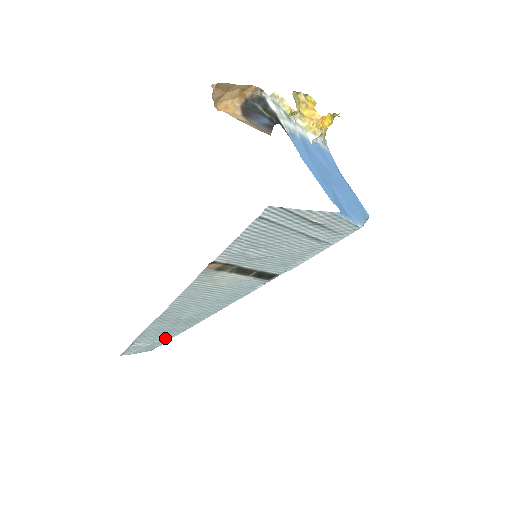
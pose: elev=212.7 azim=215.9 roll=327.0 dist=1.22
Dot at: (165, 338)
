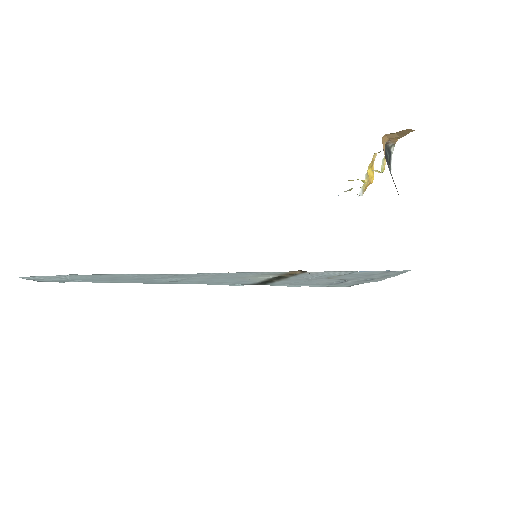
Dot at: (86, 280)
